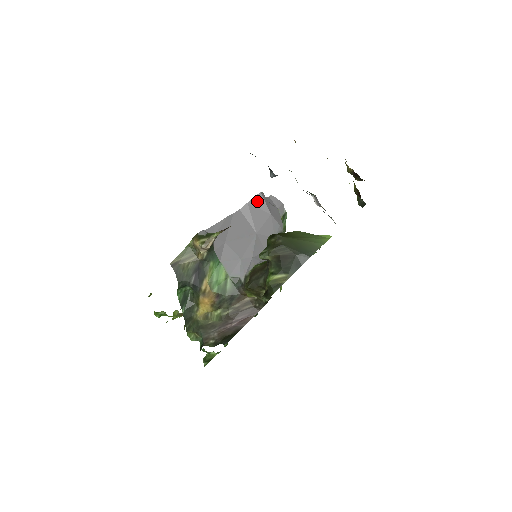
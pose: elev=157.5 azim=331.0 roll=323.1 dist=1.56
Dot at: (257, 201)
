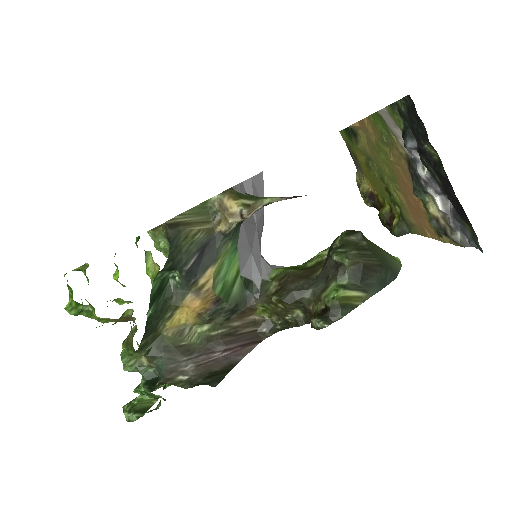
Dot at: (258, 181)
